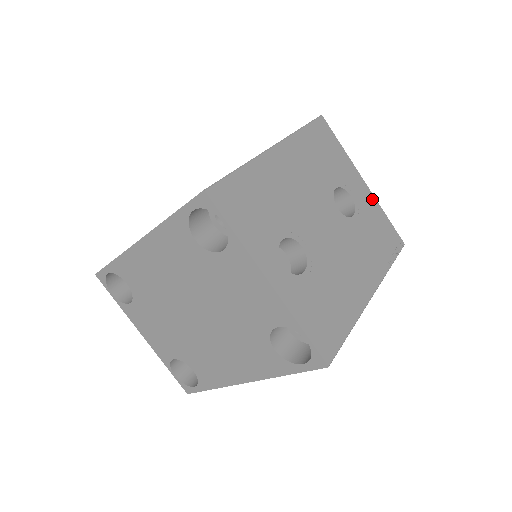
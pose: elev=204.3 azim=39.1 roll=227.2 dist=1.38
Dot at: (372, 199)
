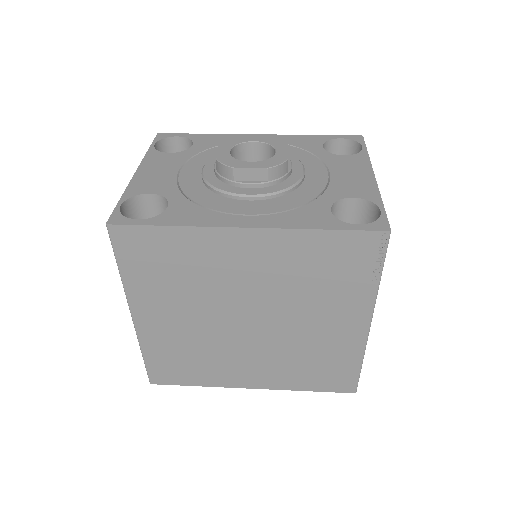
Dot at: occluded
